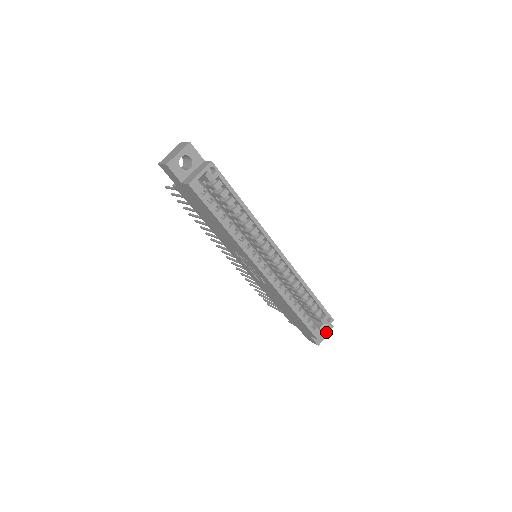
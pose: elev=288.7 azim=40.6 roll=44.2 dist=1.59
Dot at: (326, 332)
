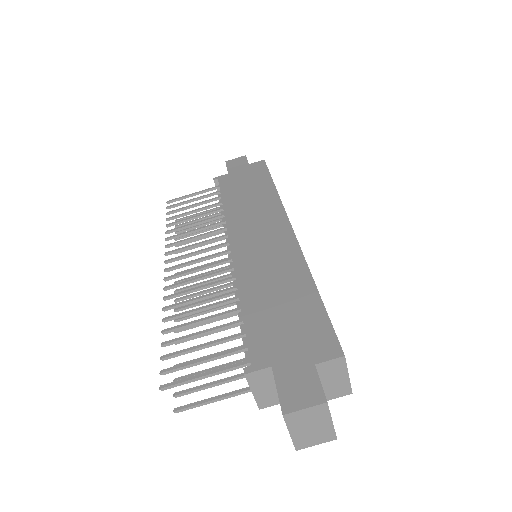
Dot at: occluded
